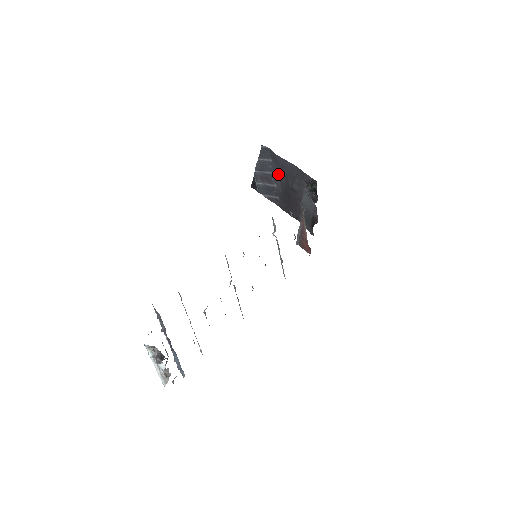
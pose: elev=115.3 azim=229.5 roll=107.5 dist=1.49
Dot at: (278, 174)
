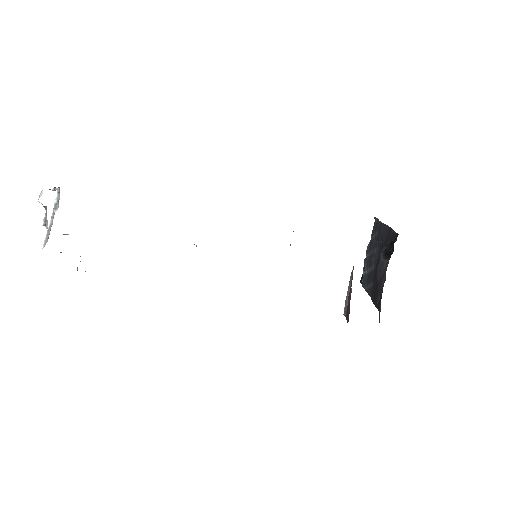
Dot at: (378, 249)
